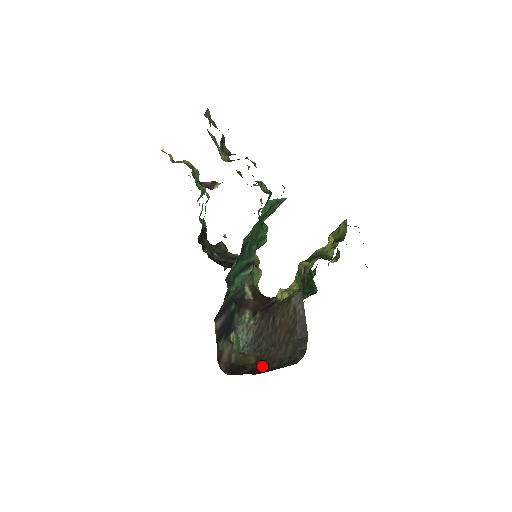
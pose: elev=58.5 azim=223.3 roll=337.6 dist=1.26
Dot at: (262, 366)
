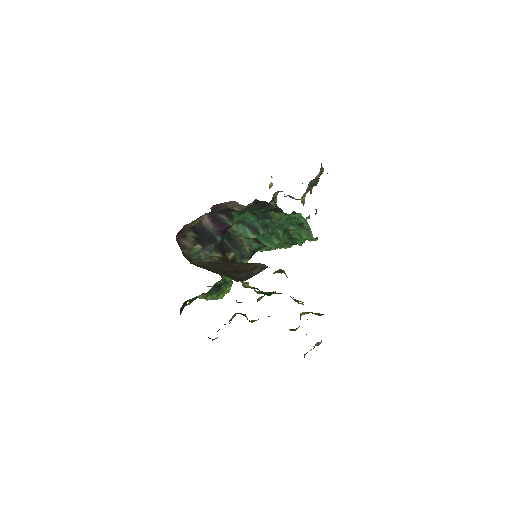
Dot at: occluded
